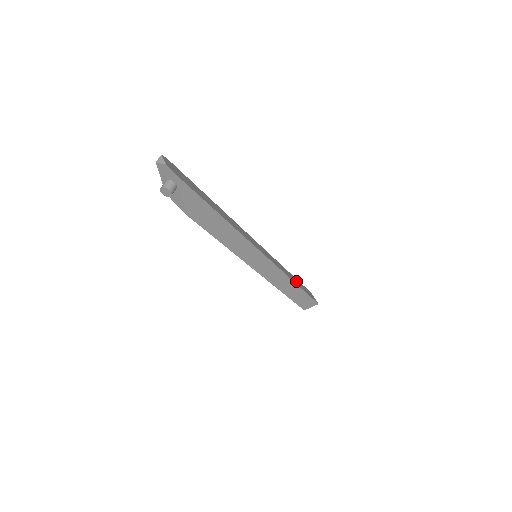
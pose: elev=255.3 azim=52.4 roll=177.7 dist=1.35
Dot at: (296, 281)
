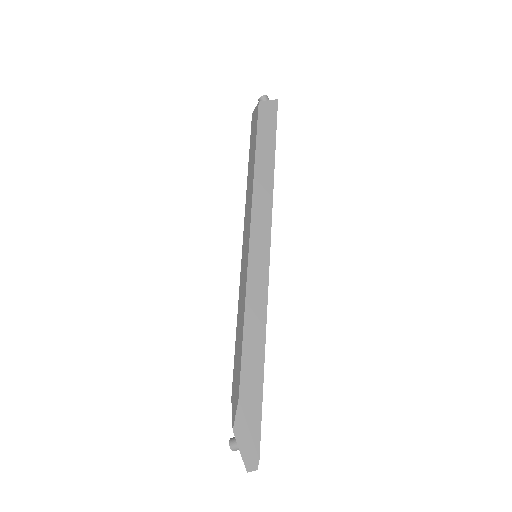
Dot at: occluded
